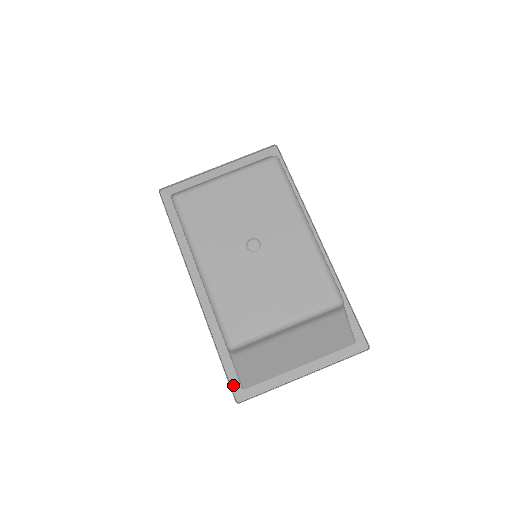
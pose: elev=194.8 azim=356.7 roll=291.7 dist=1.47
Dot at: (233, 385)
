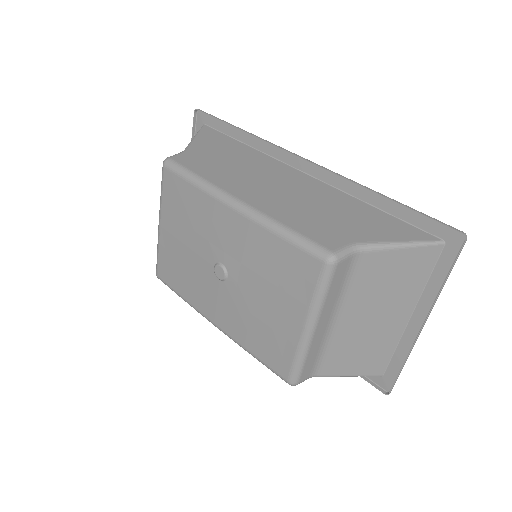
Dot at: (370, 377)
